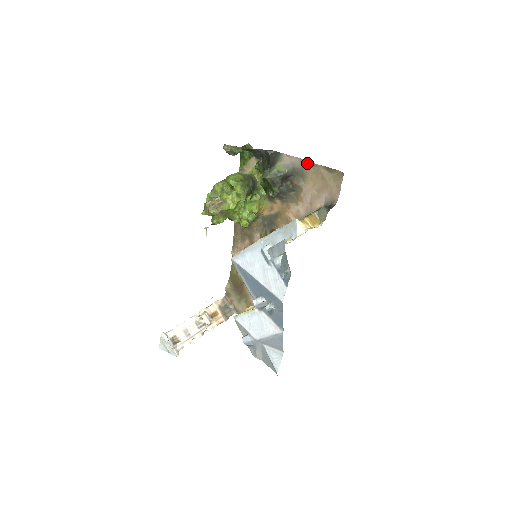
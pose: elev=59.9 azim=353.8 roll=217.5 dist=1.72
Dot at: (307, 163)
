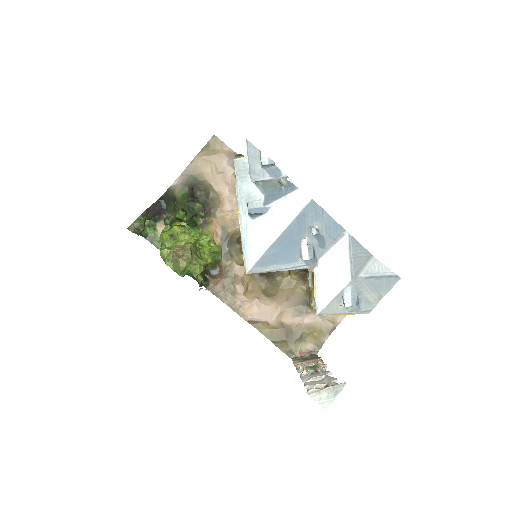
Dot at: (190, 168)
